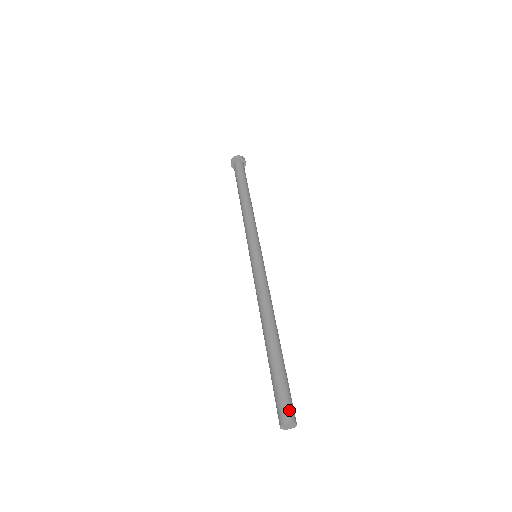
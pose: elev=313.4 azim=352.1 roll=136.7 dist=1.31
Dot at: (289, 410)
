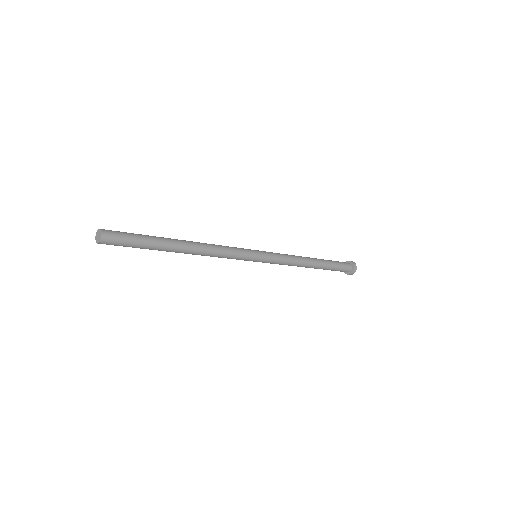
Dot at: (110, 230)
